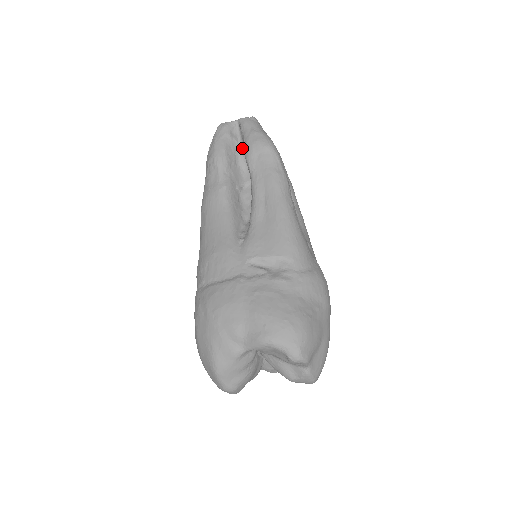
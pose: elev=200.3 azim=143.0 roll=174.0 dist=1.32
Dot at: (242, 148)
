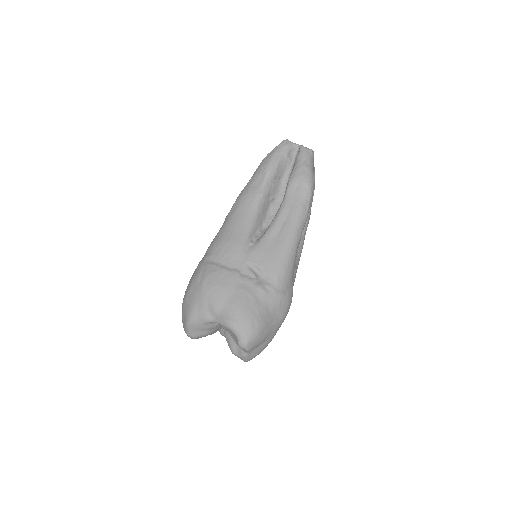
Dot at: (291, 169)
